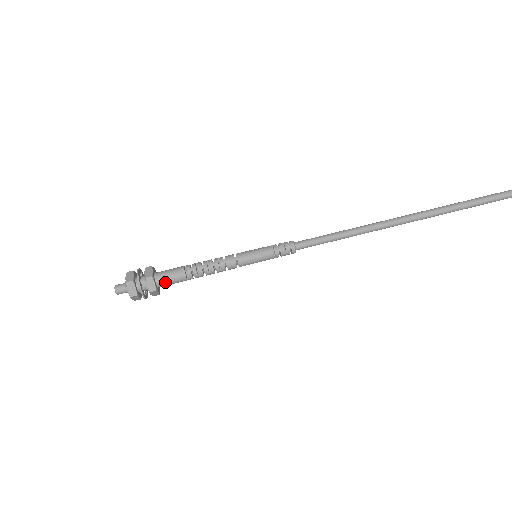
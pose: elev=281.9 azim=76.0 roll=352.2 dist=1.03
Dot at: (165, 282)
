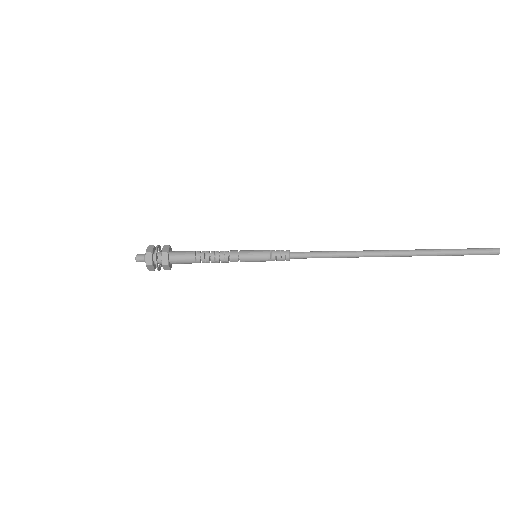
Dot at: (177, 260)
